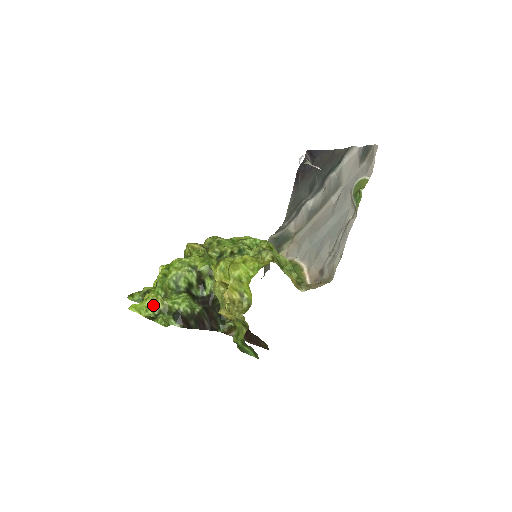
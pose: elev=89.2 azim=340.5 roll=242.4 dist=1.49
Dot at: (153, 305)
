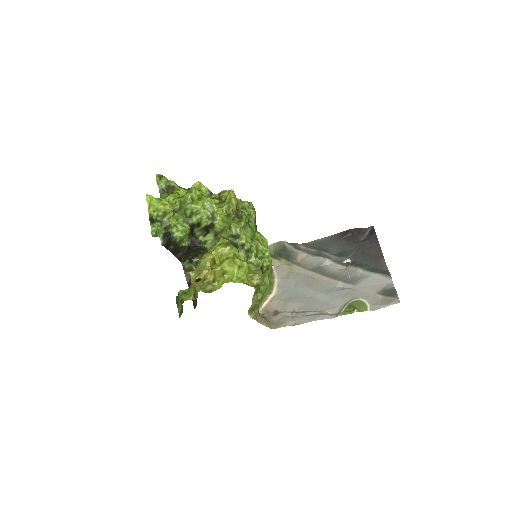
Dot at: (162, 212)
